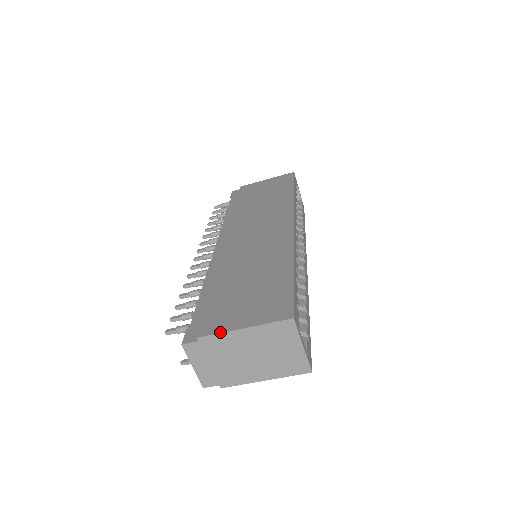
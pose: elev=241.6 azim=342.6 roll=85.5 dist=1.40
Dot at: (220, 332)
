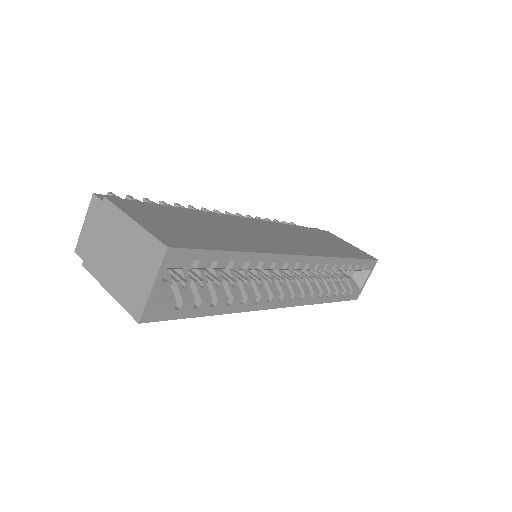
Dot at: (120, 207)
